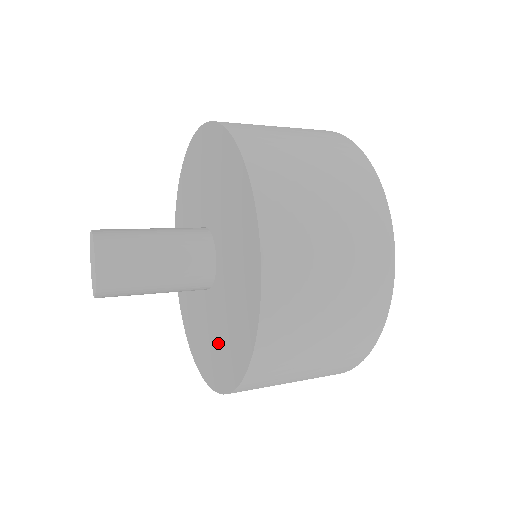
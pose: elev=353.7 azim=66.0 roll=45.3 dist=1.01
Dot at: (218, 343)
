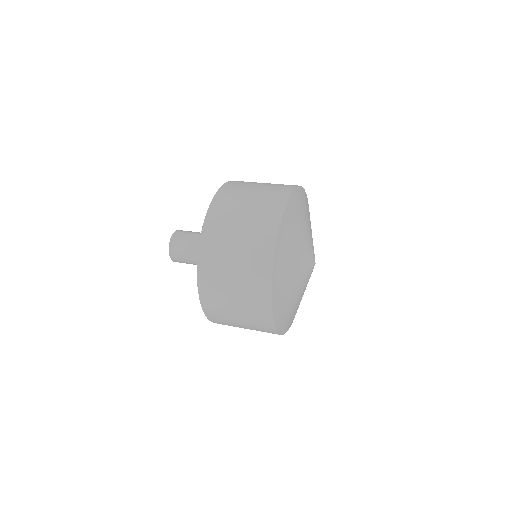
Dot at: occluded
